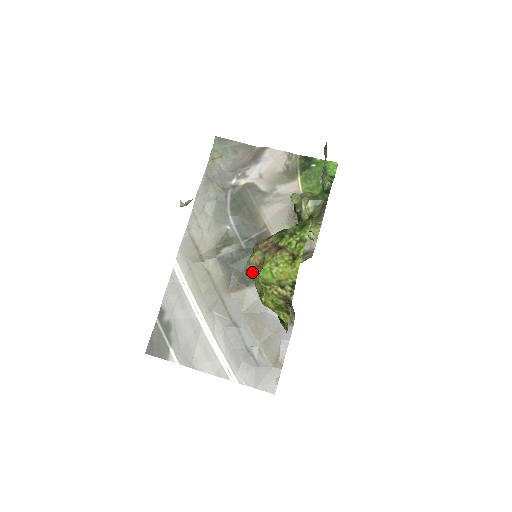
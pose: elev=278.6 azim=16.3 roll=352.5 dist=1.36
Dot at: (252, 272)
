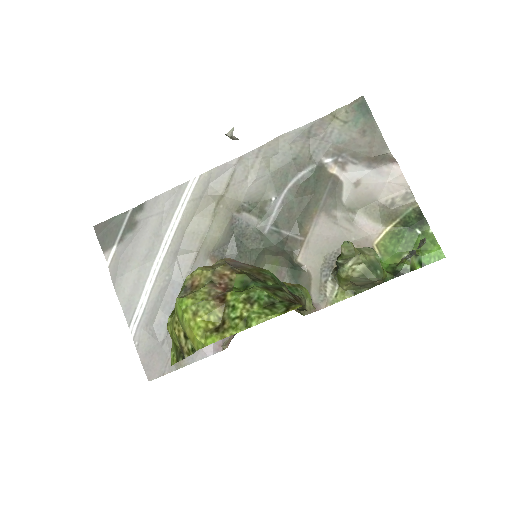
Dot at: (183, 284)
